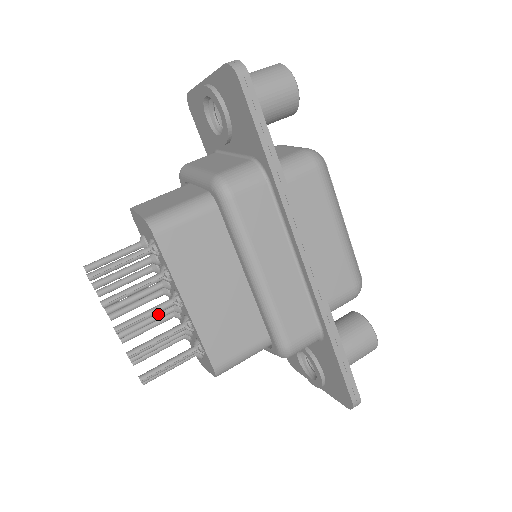
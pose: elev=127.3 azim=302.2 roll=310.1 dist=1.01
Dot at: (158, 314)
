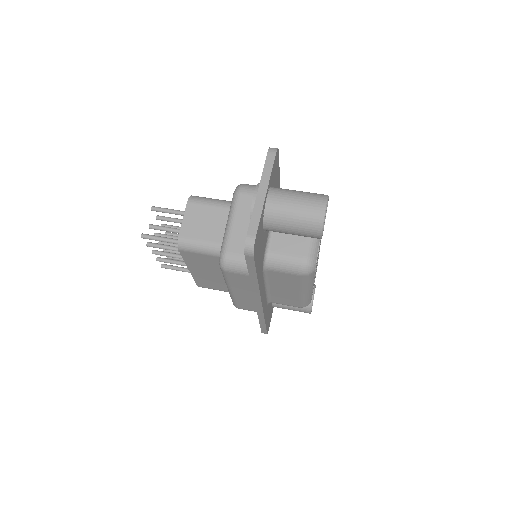
Dot at: occluded
